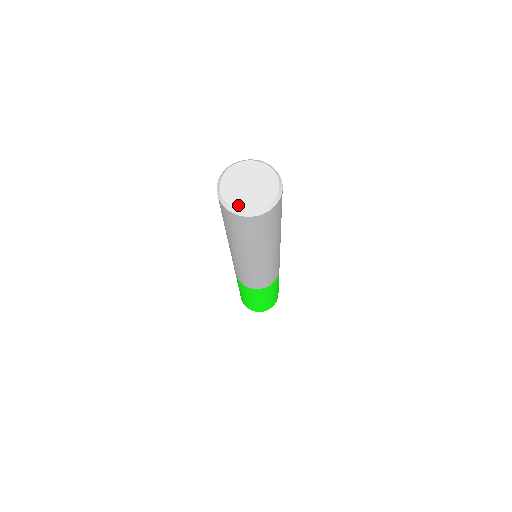
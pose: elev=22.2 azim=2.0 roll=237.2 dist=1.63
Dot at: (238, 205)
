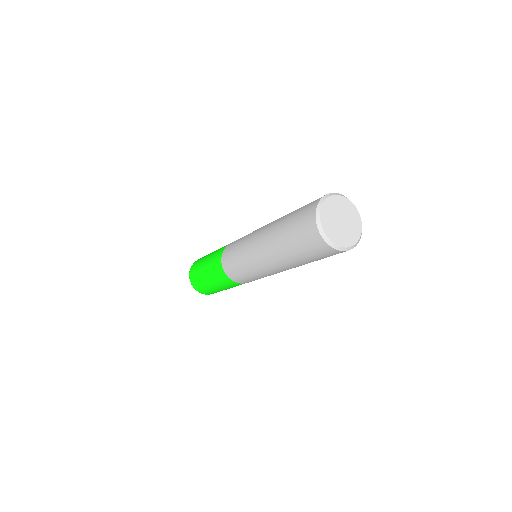
Dot at: (329, 233)
